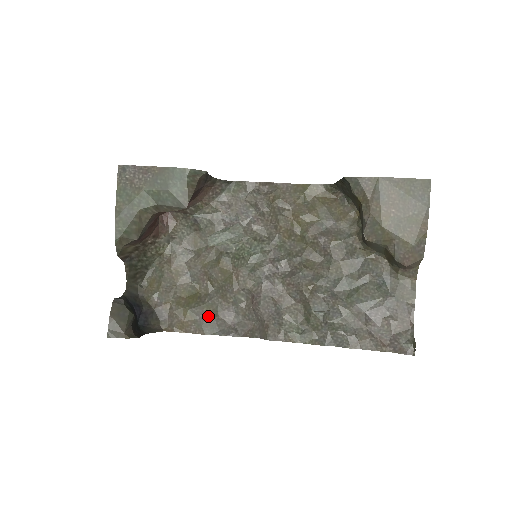
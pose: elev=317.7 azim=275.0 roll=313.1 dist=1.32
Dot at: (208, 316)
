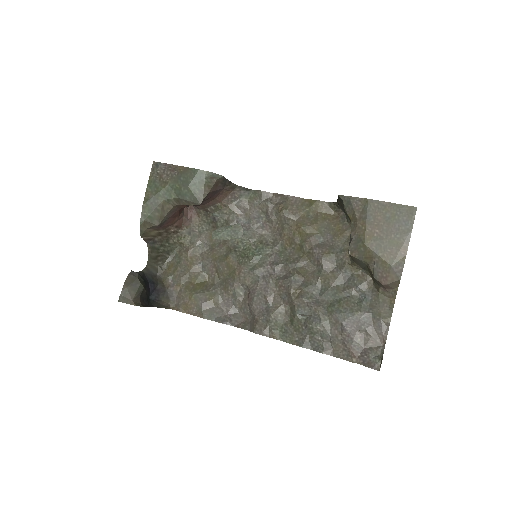
Dot at: (209, 303)
